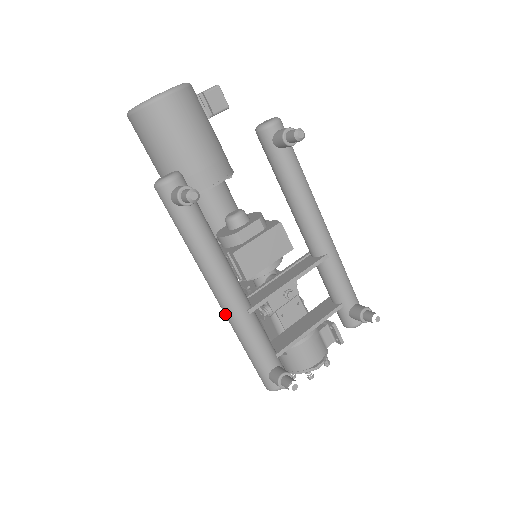
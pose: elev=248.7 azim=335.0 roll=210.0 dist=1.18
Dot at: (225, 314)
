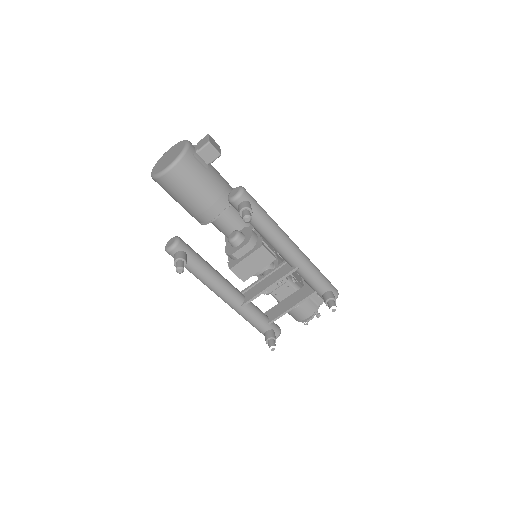
Dot at: occluded
